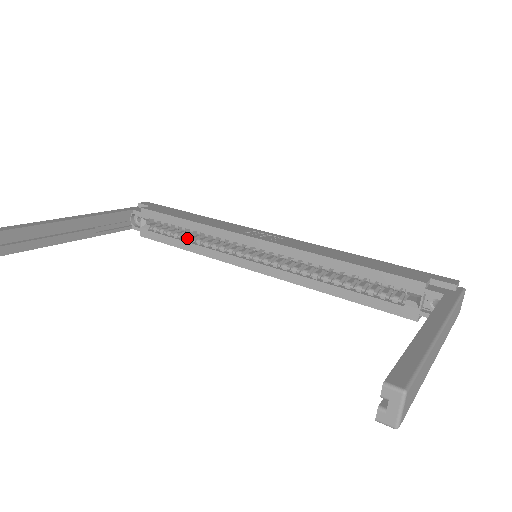
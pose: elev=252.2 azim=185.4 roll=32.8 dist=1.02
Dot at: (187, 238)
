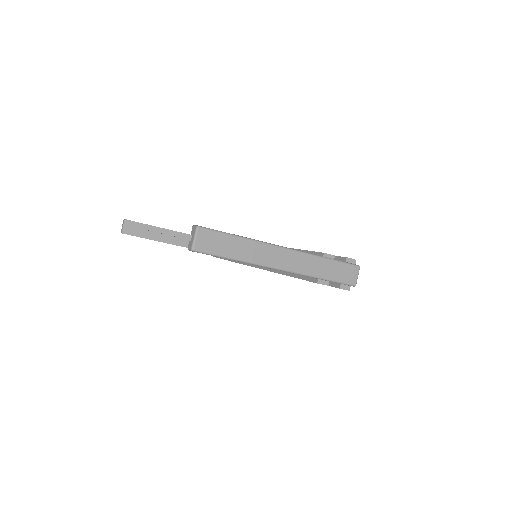
Dot at: occluded
